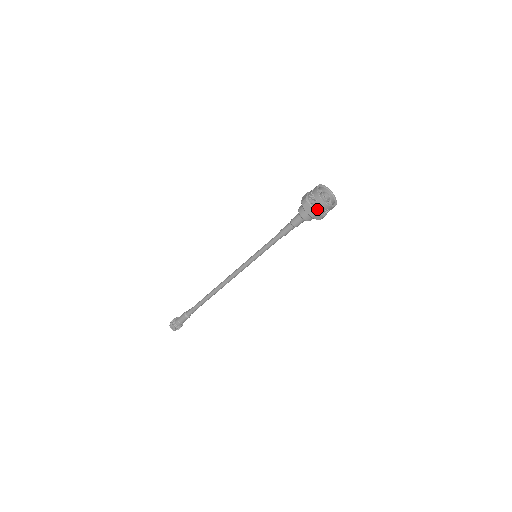
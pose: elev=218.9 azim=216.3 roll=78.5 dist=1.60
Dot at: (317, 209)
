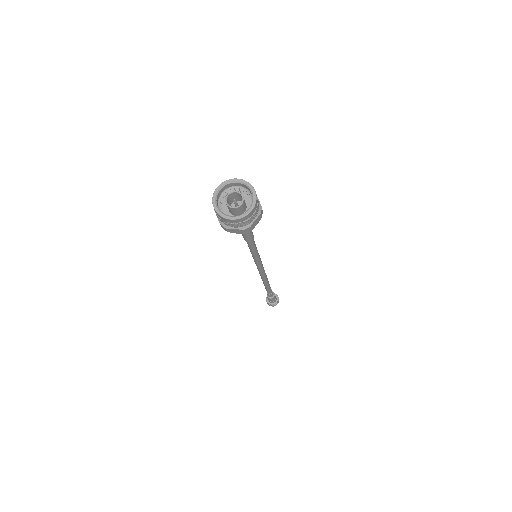
Dot at: (244, 225)
